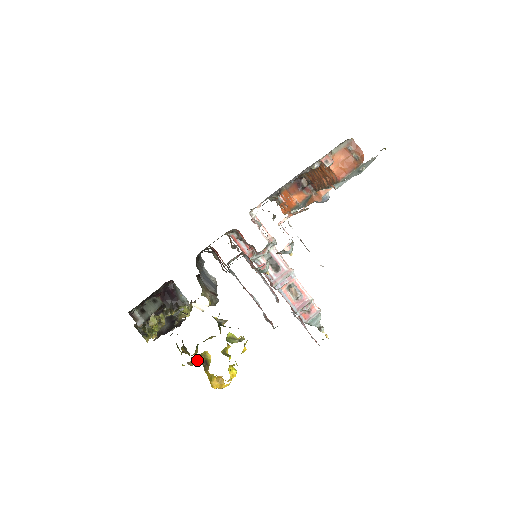
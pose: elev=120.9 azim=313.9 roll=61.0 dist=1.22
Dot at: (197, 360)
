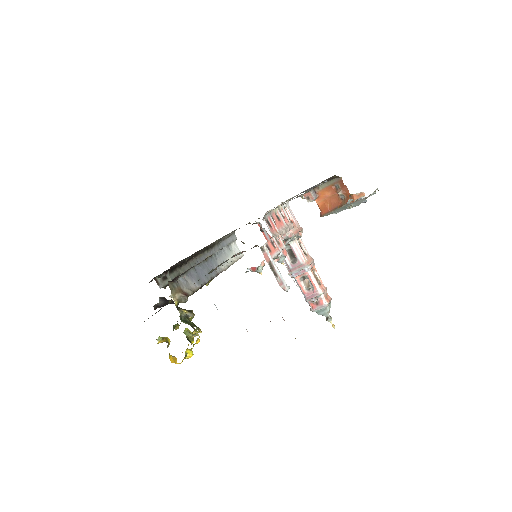
Dot at: (160, 341)
